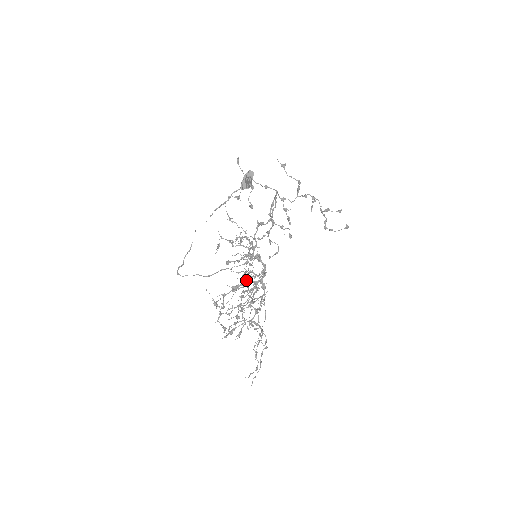
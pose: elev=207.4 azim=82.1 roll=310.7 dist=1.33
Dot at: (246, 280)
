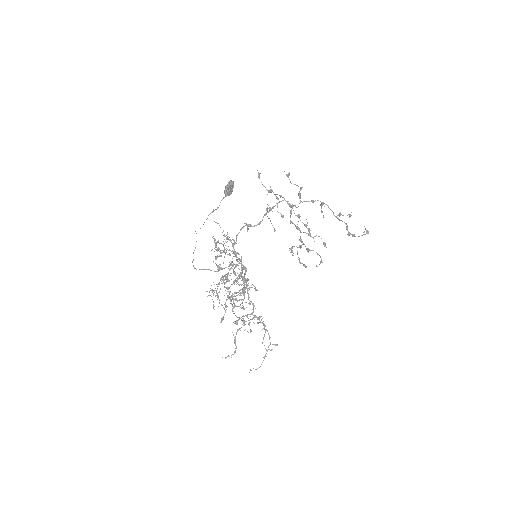
Dot at: (235, 274)
